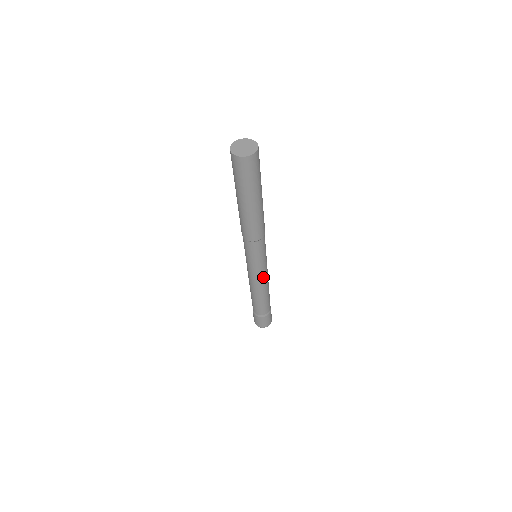
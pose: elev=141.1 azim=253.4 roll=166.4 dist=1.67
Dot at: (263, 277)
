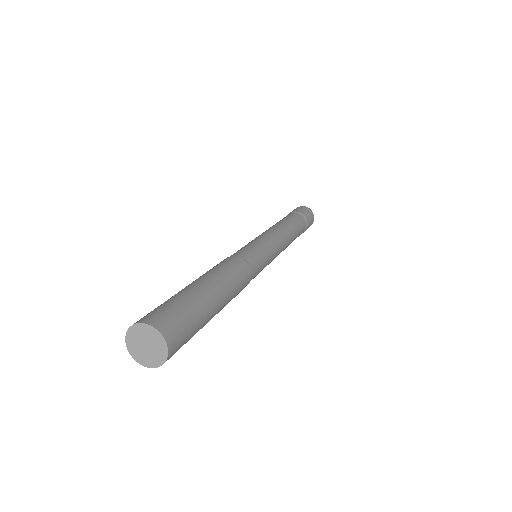
Dot at: occluded
